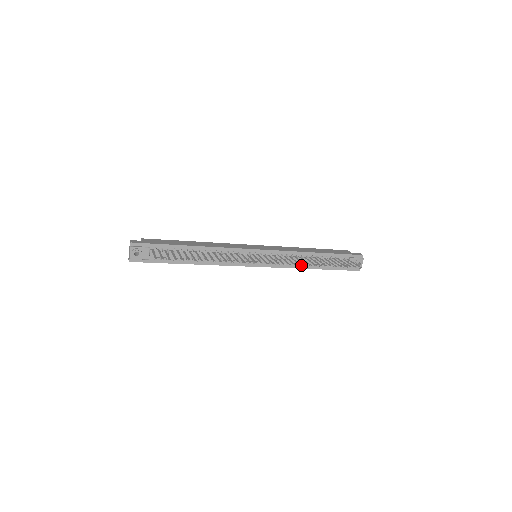
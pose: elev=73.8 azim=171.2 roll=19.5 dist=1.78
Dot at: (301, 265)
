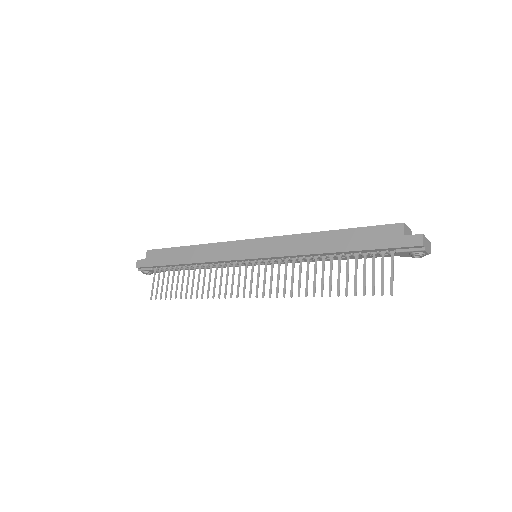
Dot at: (319, 259)
